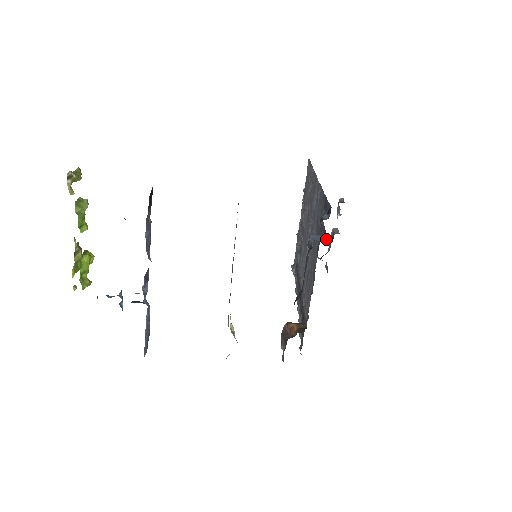
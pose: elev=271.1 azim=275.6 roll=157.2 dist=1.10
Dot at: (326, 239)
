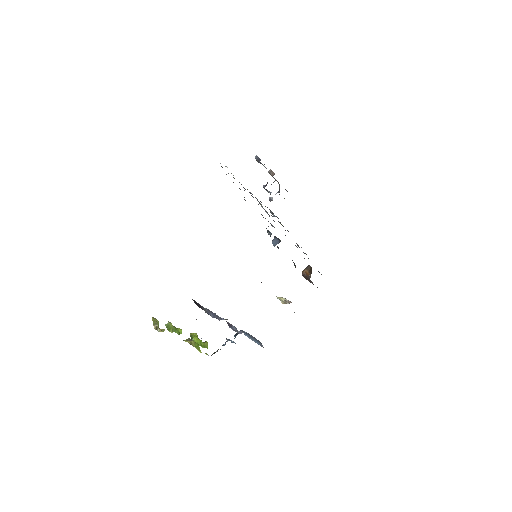
Dot at: (280, 240)
